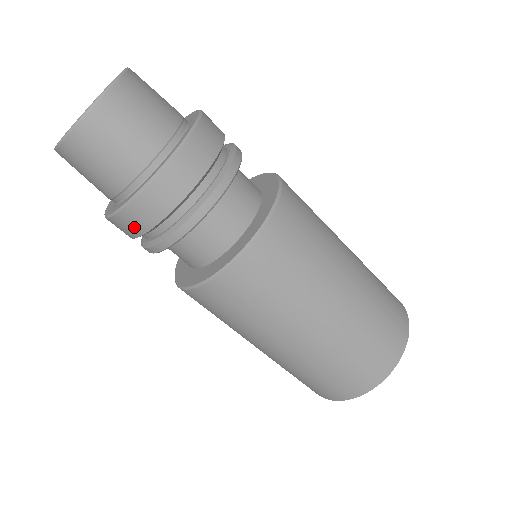
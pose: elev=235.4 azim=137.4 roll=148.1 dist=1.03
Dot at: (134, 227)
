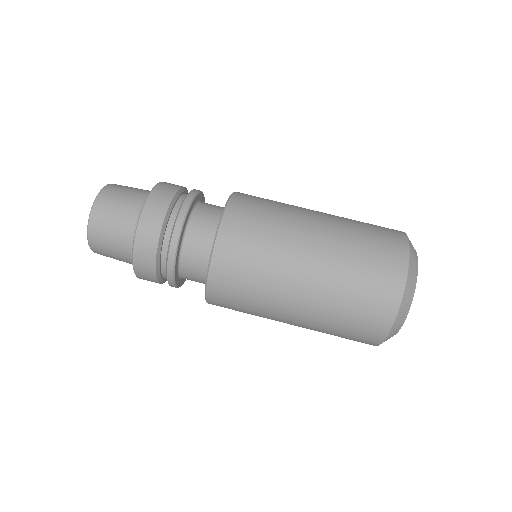
Dot at: (159, 209)
